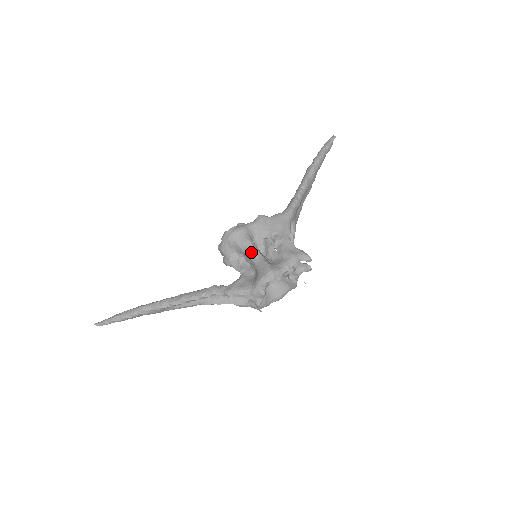
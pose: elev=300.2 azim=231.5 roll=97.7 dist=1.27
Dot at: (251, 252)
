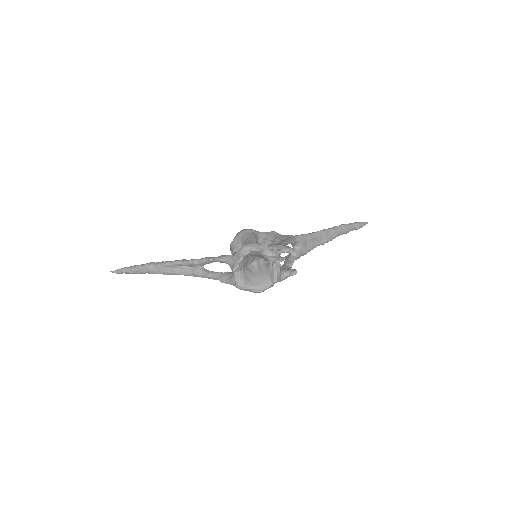
Dot at: (250, 240)
